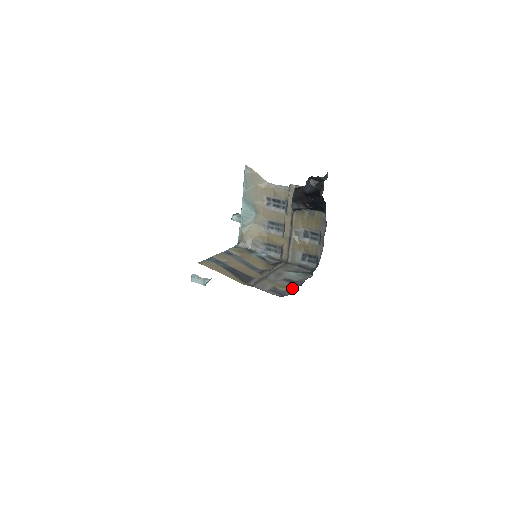
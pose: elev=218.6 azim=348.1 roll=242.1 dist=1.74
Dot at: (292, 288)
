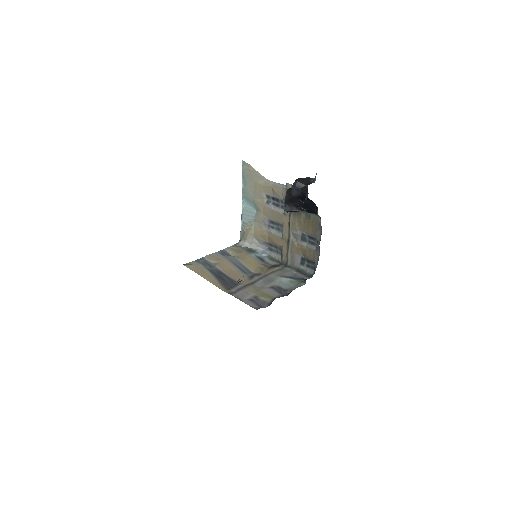
Dot at: (274, 299)
